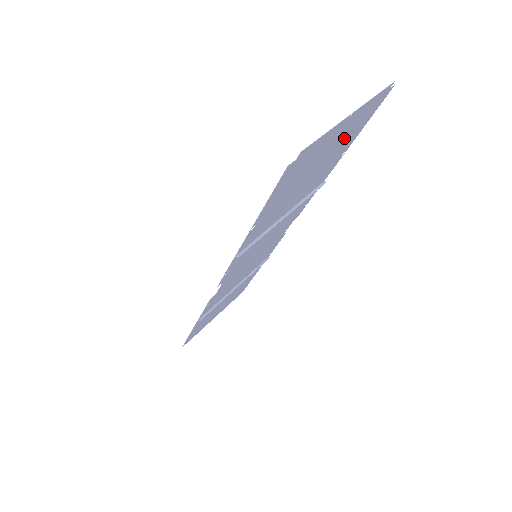
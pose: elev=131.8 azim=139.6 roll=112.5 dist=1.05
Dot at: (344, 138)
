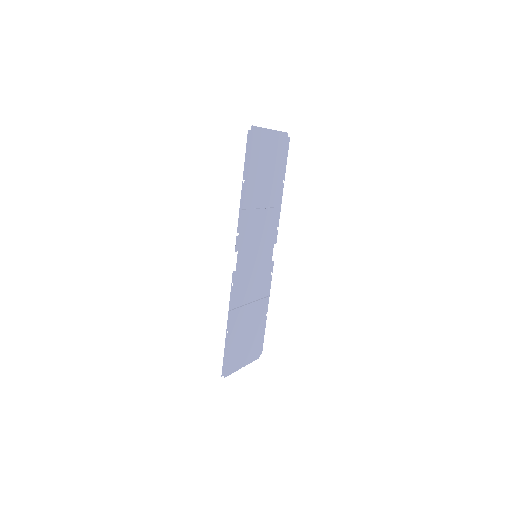
Dot at: (276, 156)
